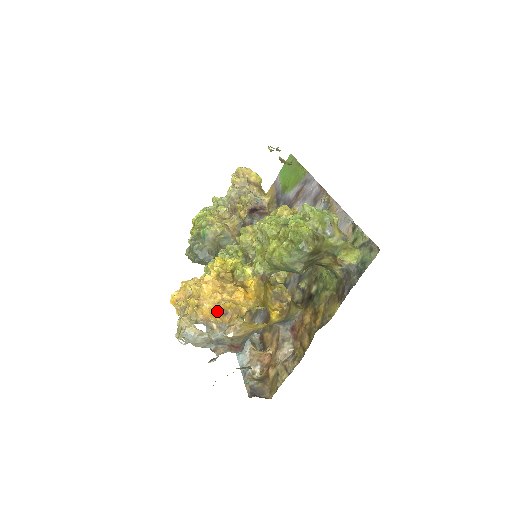
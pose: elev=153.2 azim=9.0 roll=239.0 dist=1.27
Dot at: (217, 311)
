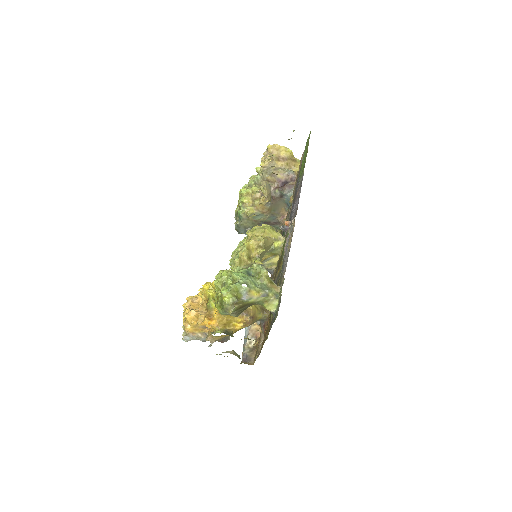
Dot at: (198, 328)
